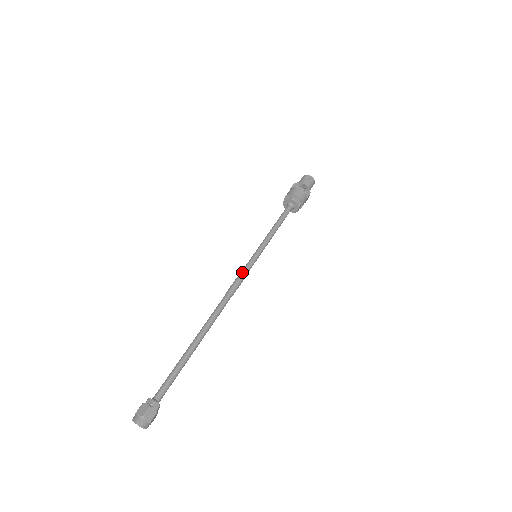
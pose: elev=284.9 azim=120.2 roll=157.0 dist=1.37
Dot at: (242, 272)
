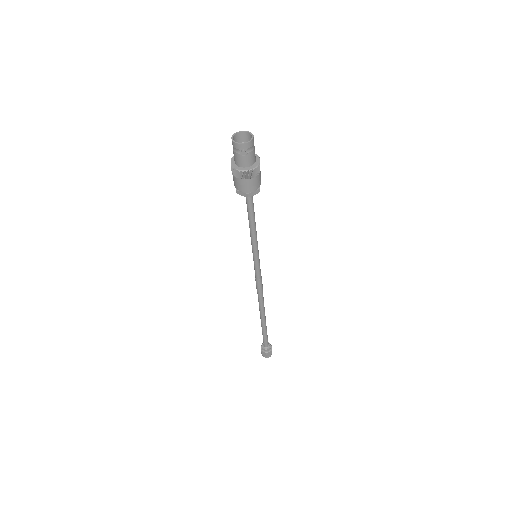
Dot at: (256, 276)
